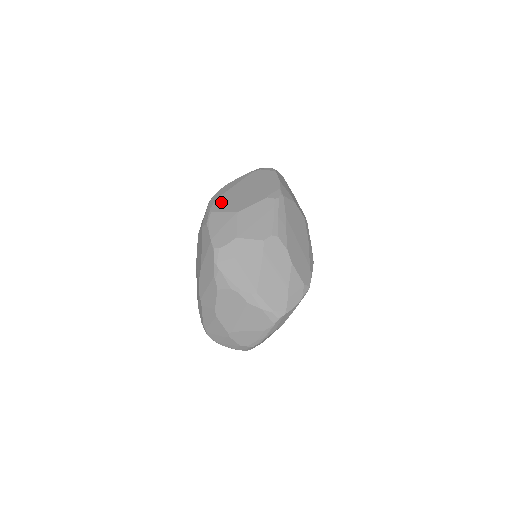
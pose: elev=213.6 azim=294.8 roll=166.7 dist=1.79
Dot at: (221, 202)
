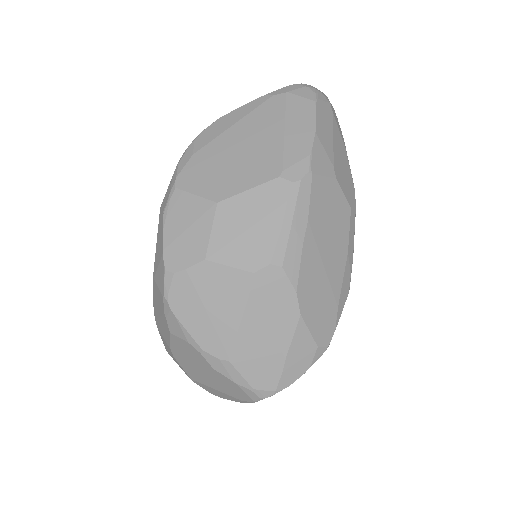
Dot at: (197, 166)
